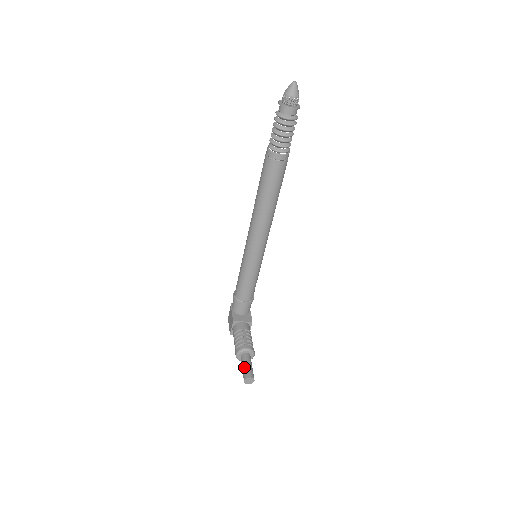
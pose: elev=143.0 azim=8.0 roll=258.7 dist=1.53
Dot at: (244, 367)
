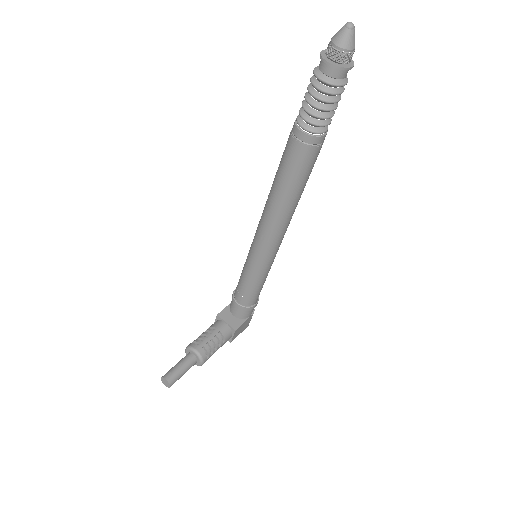
Dot at: (175, 365)
